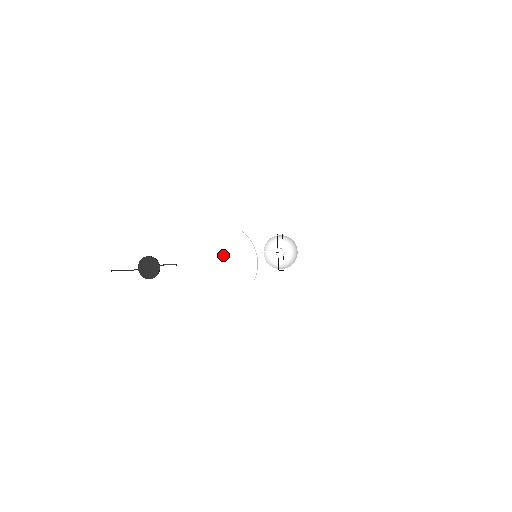
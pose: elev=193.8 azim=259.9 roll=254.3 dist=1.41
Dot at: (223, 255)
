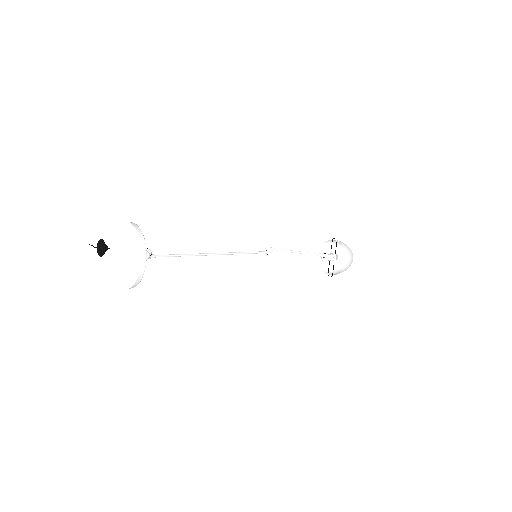
Dot at: (128, 249)
